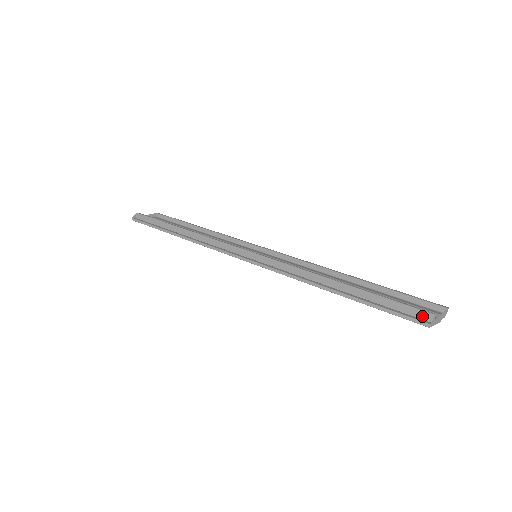
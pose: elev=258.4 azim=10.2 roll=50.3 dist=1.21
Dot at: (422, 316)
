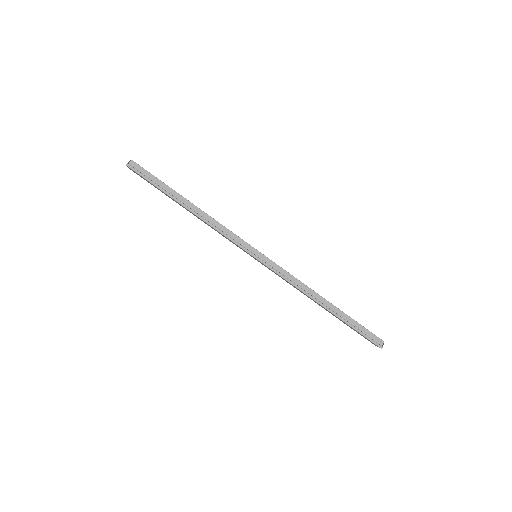
Dot at: (377, 340)
